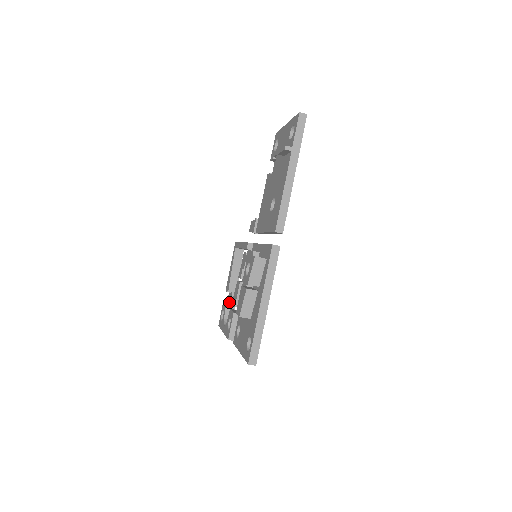
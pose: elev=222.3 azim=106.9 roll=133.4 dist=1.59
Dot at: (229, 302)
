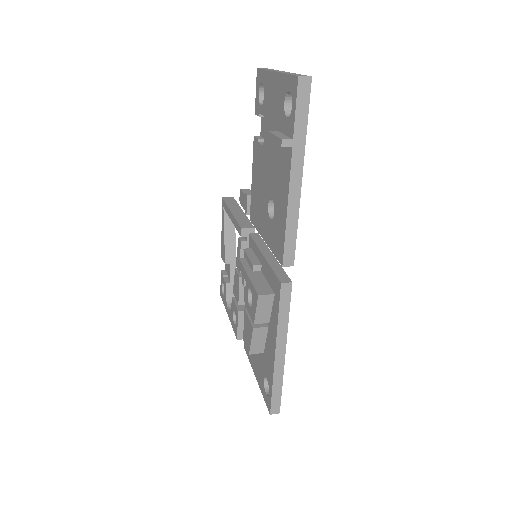
Dot at: (228, 274)
